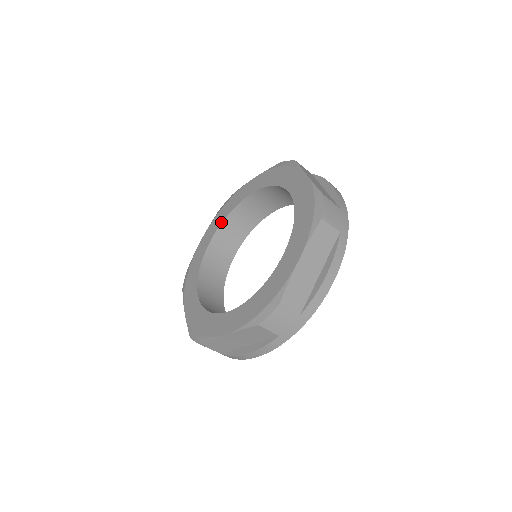
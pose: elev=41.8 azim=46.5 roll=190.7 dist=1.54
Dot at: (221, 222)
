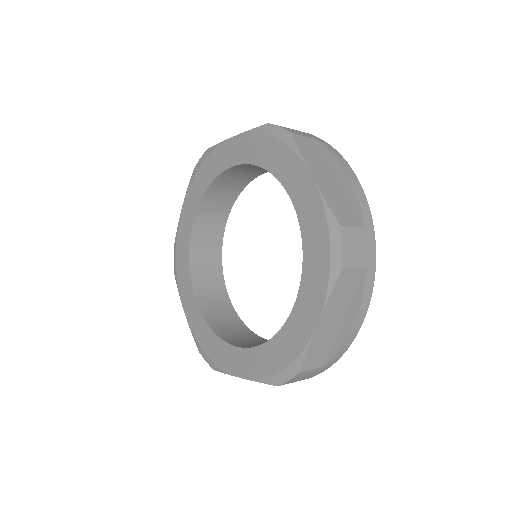
Dot at: (253, 163)
